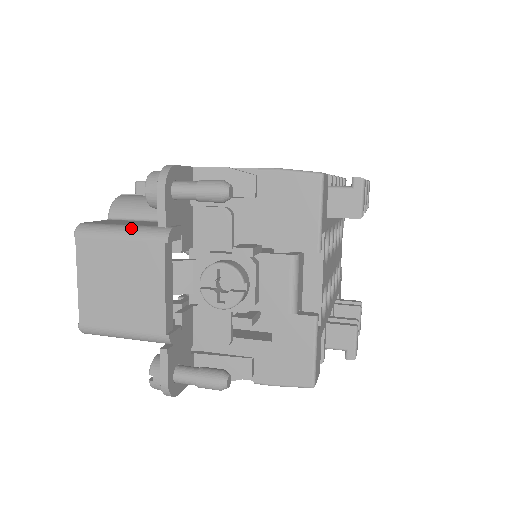
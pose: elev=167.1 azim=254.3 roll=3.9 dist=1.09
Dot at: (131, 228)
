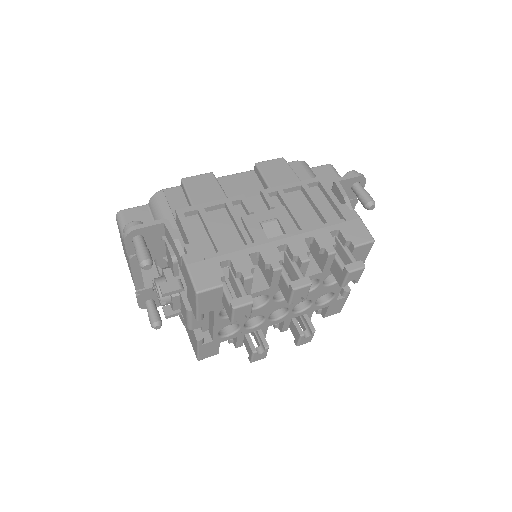
Dot at: occluded
